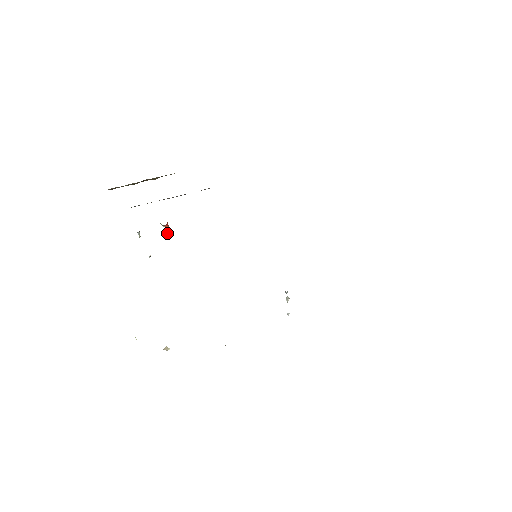
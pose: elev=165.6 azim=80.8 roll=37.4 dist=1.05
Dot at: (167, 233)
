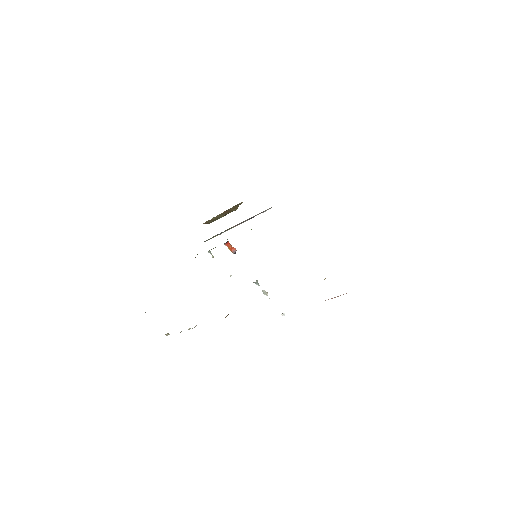
Dot at: occluded
